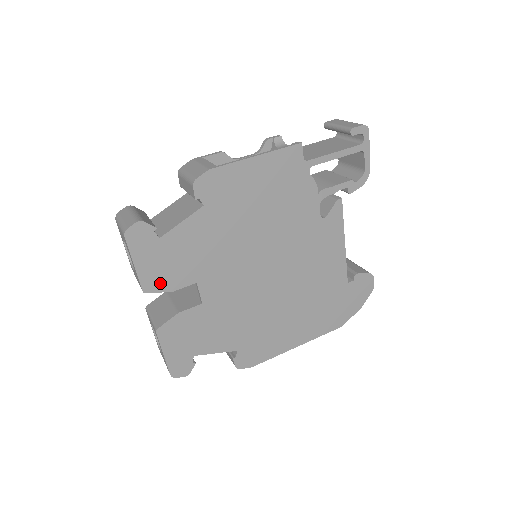
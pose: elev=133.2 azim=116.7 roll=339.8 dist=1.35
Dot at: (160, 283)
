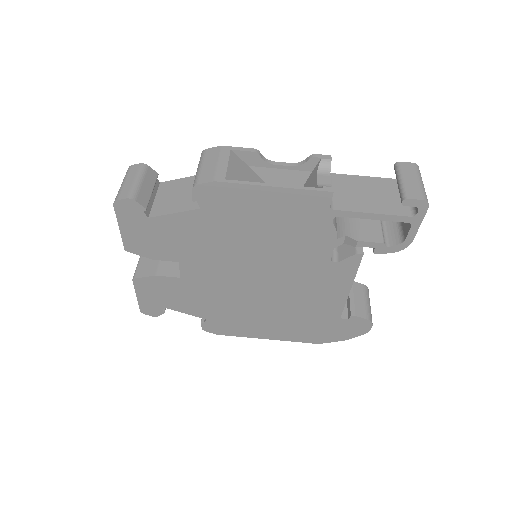
Dot at: (142, 249)
